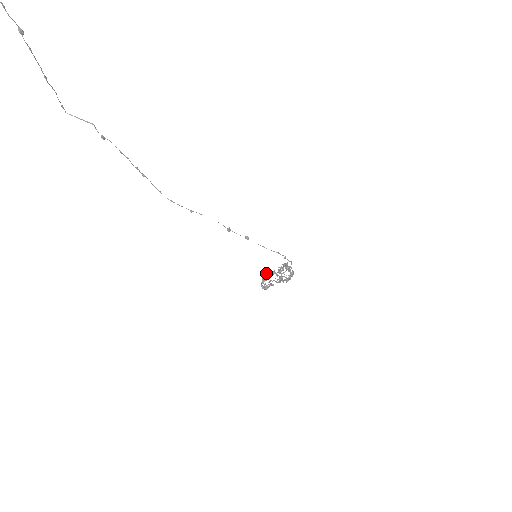
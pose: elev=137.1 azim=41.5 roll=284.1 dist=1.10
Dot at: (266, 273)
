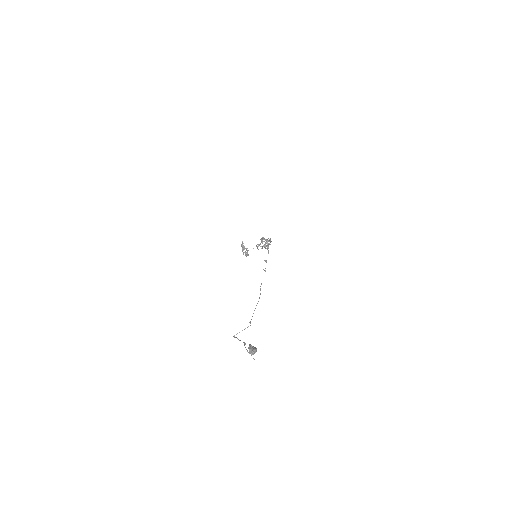
Dot at: (244, 249)
